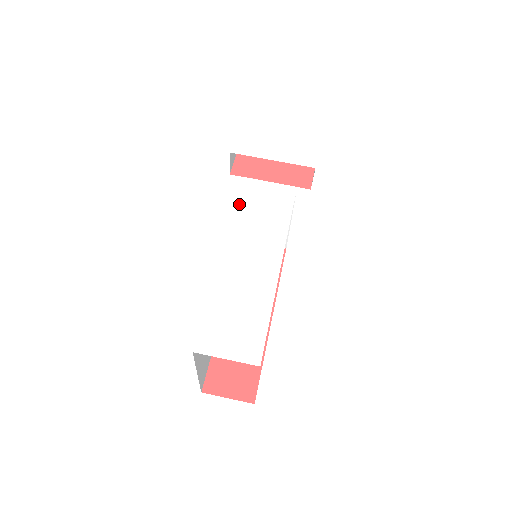
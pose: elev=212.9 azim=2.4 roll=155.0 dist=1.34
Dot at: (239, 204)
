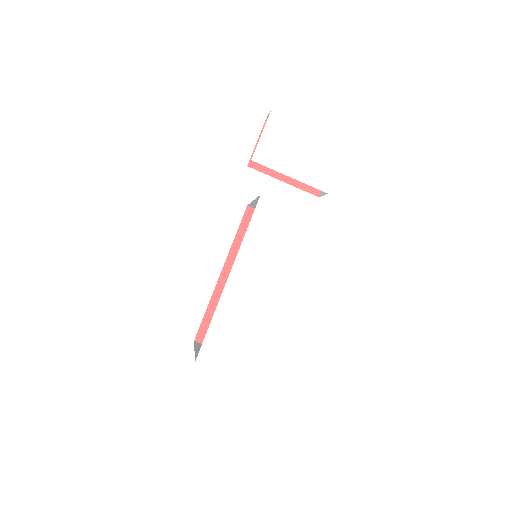
Dot at: (250, 227)
